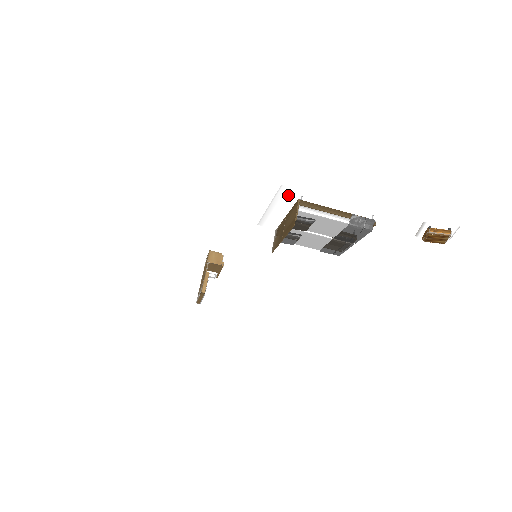
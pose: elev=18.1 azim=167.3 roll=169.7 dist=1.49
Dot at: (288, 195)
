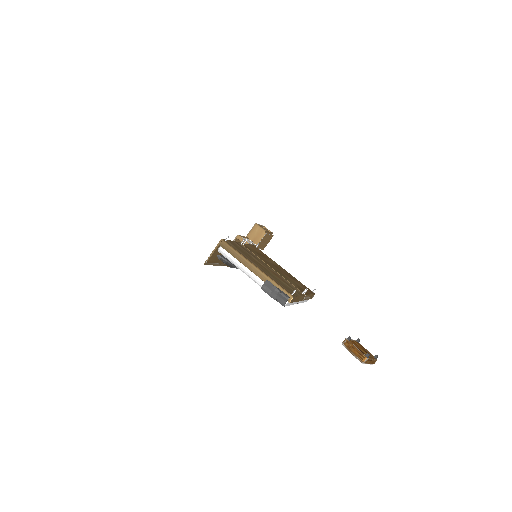
Dot at: occluded
